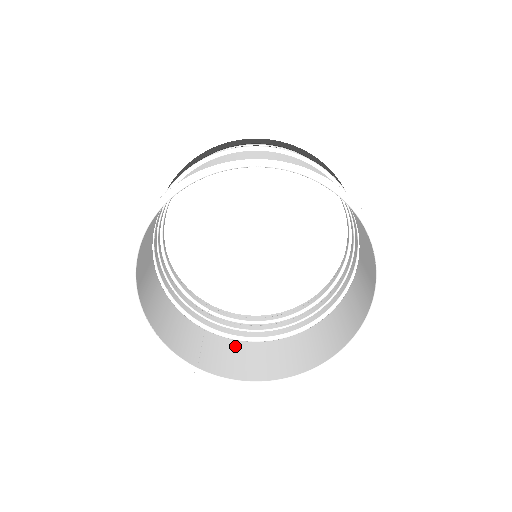
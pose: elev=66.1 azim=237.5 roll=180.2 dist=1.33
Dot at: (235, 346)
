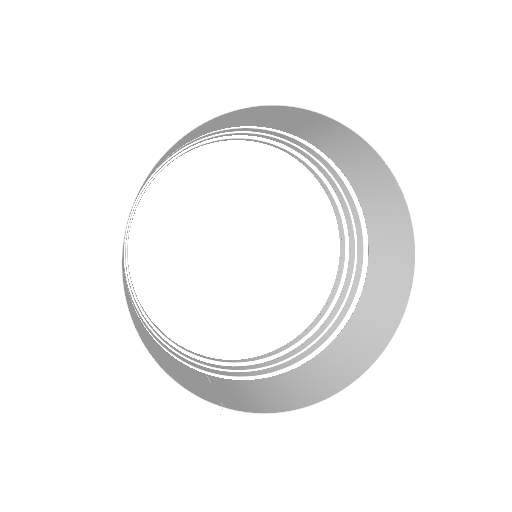
Dot at: (251, 385)
